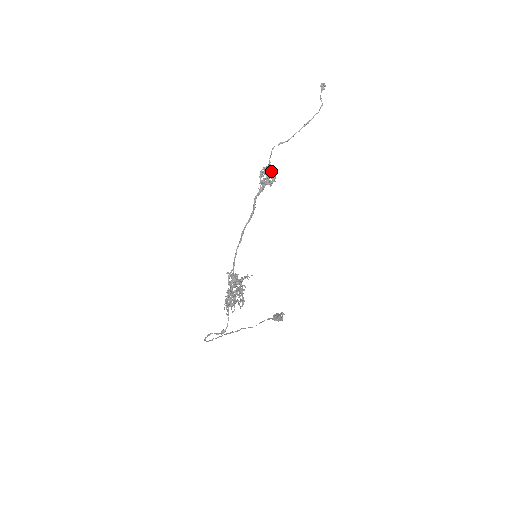
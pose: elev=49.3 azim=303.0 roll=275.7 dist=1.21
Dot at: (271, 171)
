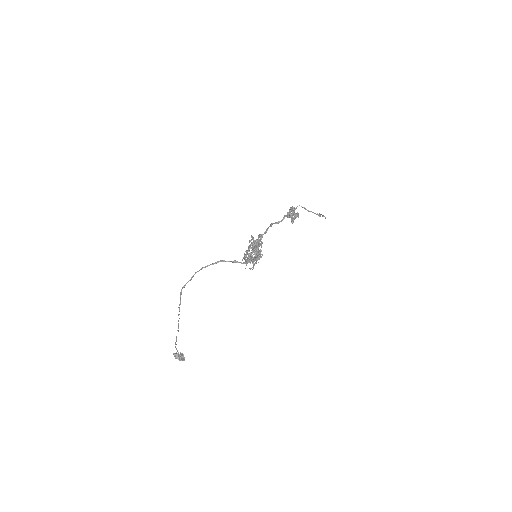
Dot at: occluded
